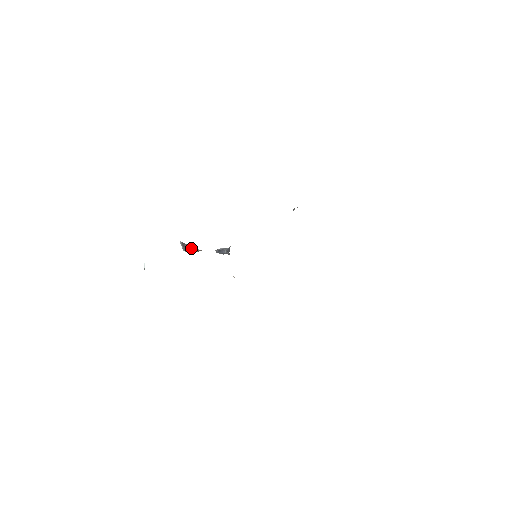
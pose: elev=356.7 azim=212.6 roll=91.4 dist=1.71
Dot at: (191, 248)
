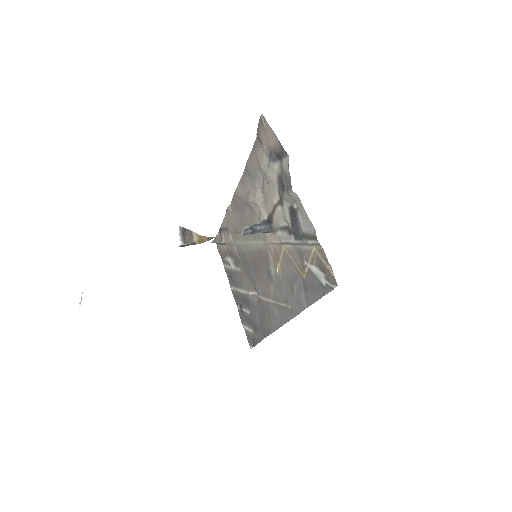
Dot at: (198, 235)
